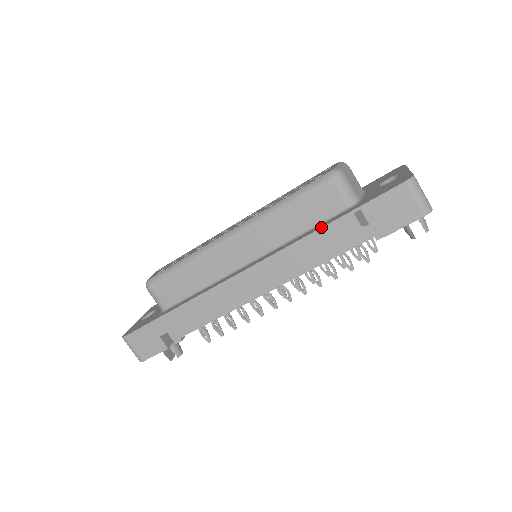
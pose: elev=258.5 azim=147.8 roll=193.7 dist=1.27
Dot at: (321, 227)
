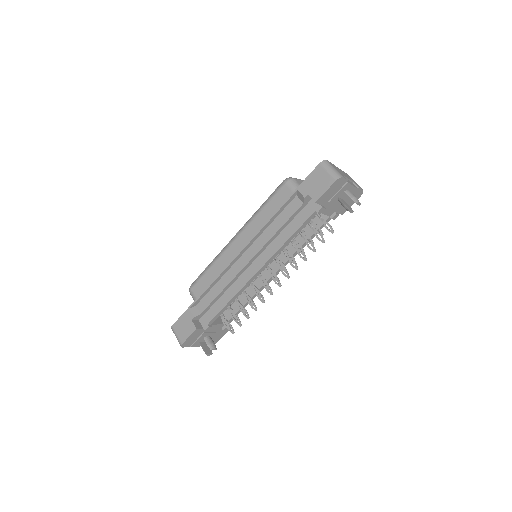
Dot at: (277, 209)
